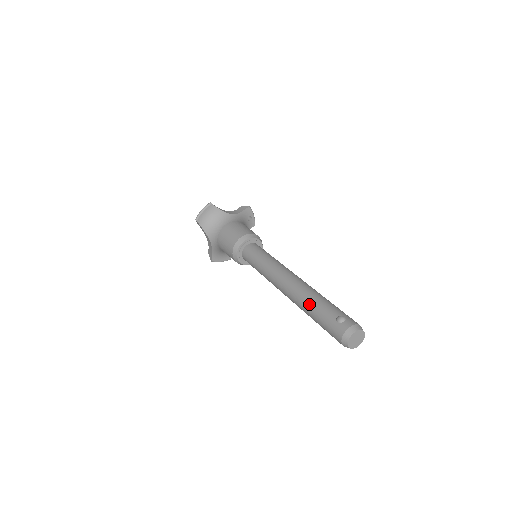
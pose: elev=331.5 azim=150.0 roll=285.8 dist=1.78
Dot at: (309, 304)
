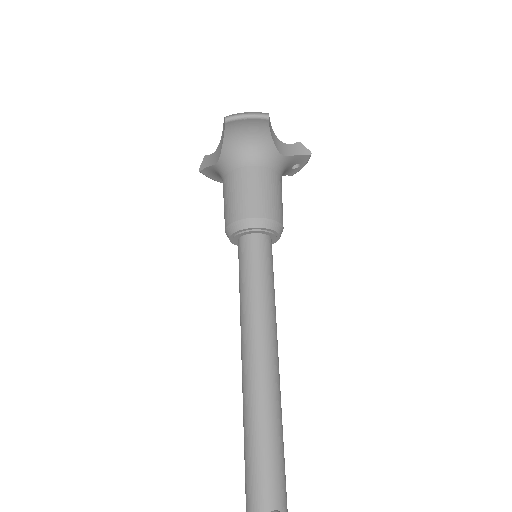
Dot at: (257, 443)
